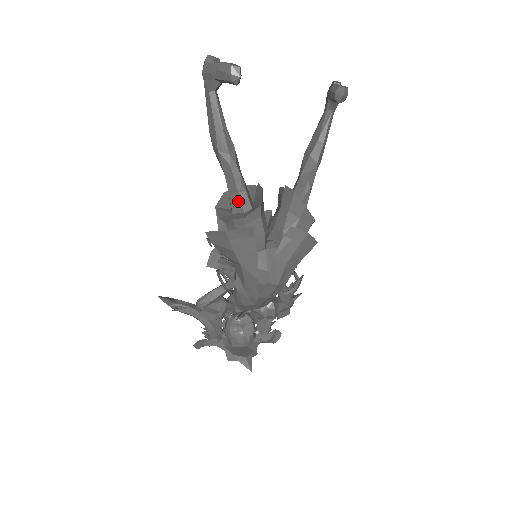
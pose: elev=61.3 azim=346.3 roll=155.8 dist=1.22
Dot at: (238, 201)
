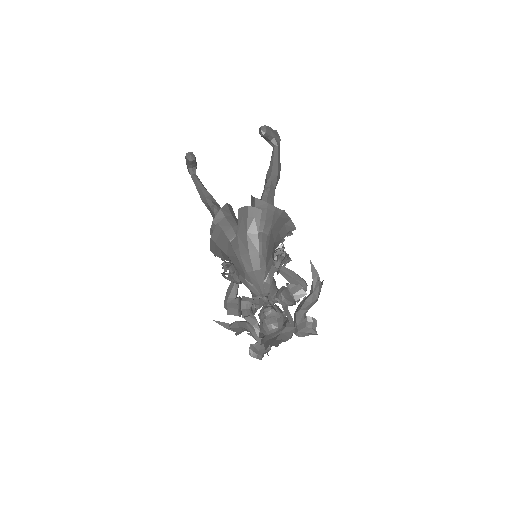
Dot at: occluded
